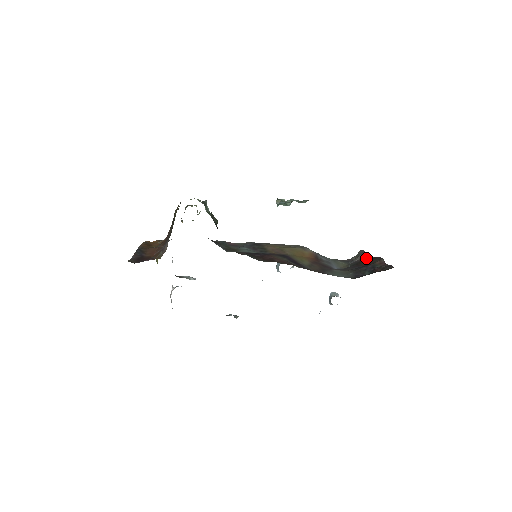
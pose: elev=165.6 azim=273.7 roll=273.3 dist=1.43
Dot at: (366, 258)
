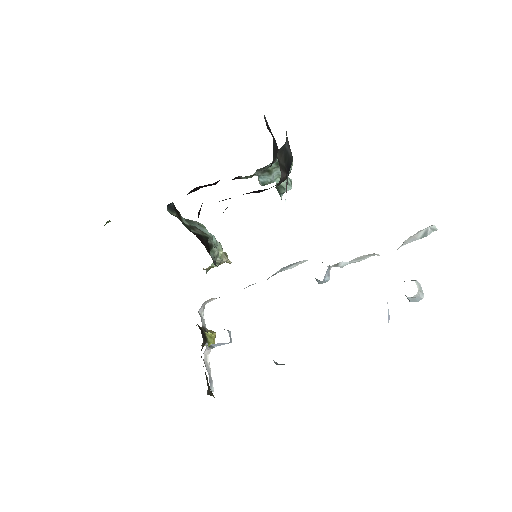
Dot at: occluded
